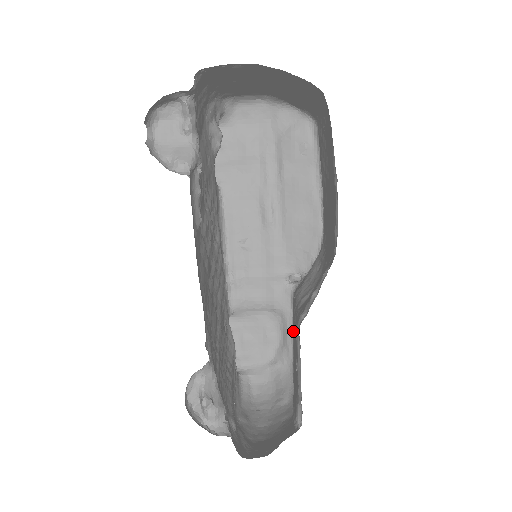
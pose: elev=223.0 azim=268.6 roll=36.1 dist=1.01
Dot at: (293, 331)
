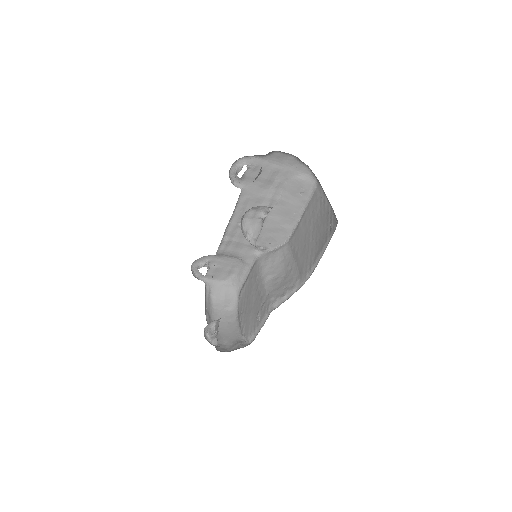
Dot at: (250, 279)
